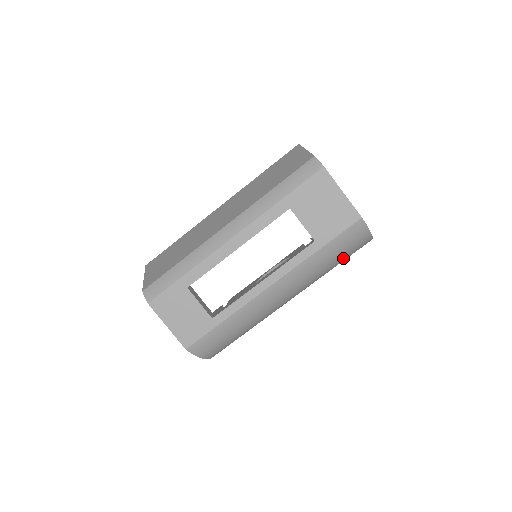
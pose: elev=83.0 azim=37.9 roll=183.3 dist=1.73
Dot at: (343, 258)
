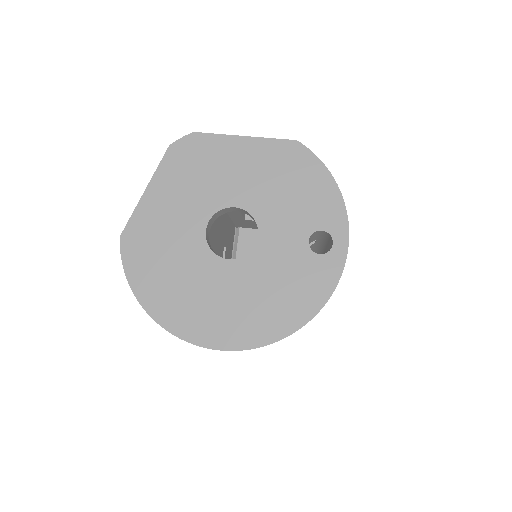
Dot at: occluded
